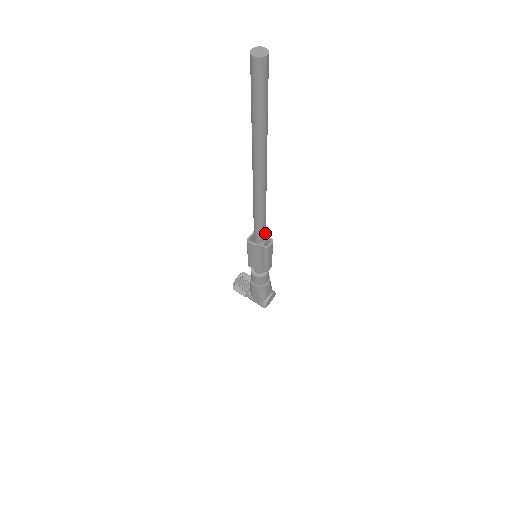
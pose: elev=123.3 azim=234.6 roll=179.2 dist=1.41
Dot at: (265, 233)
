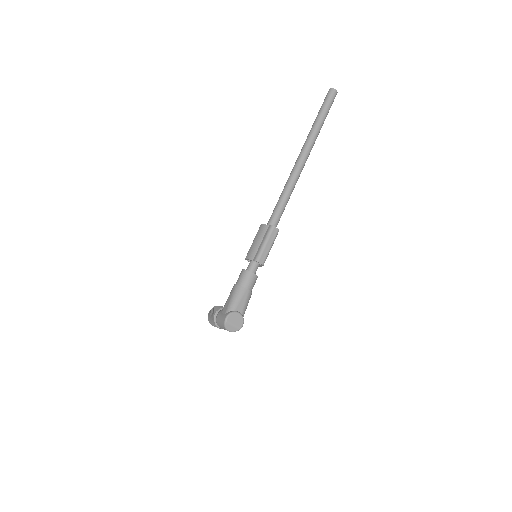
Dot at: (278, 221)
